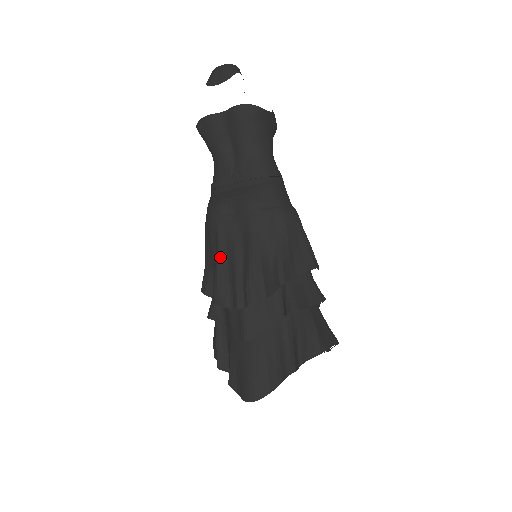
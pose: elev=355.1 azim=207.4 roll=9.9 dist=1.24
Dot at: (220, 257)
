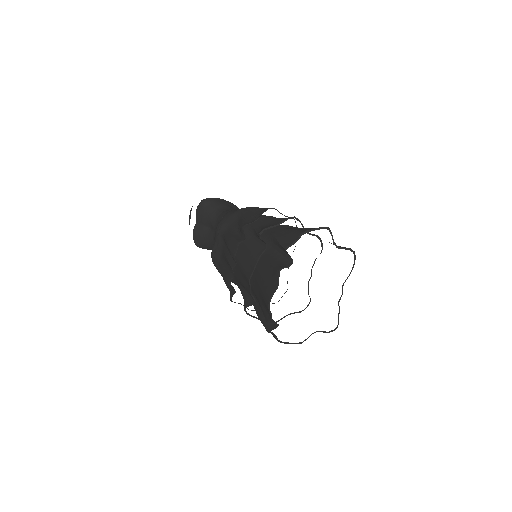
Dot at: (222, 267)
